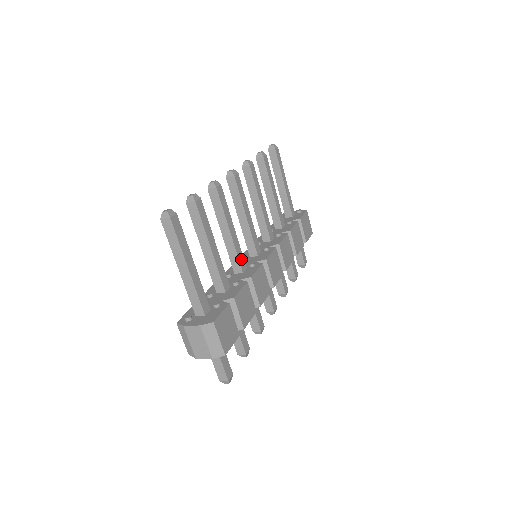
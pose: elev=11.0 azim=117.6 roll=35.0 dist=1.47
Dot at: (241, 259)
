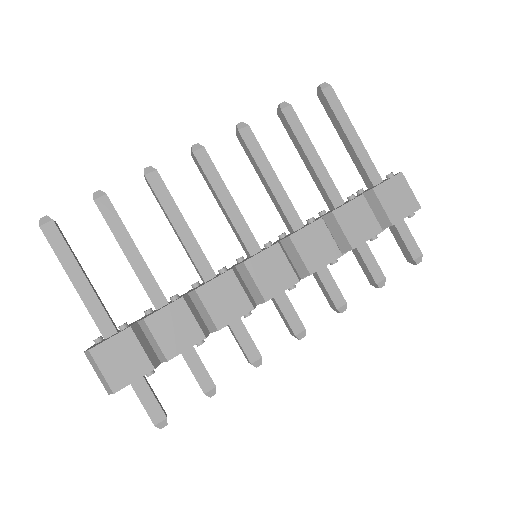
Dot at: (202, 264)
